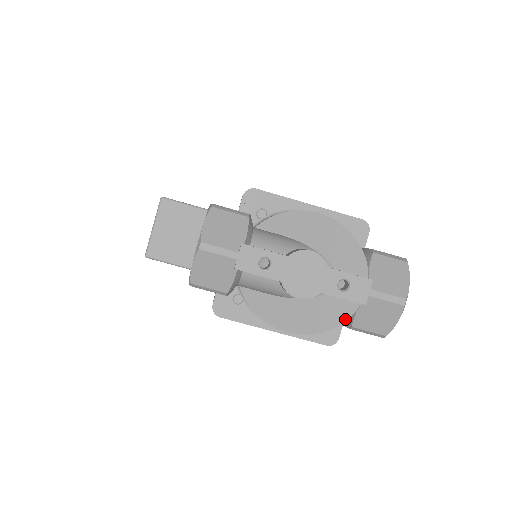
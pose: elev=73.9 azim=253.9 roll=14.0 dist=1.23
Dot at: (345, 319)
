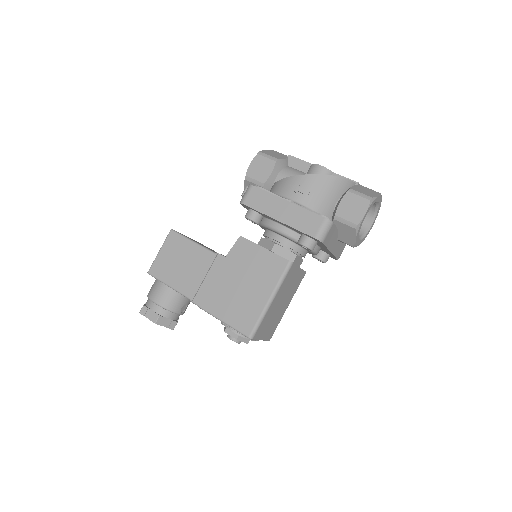
Dot at: (347, 179)
